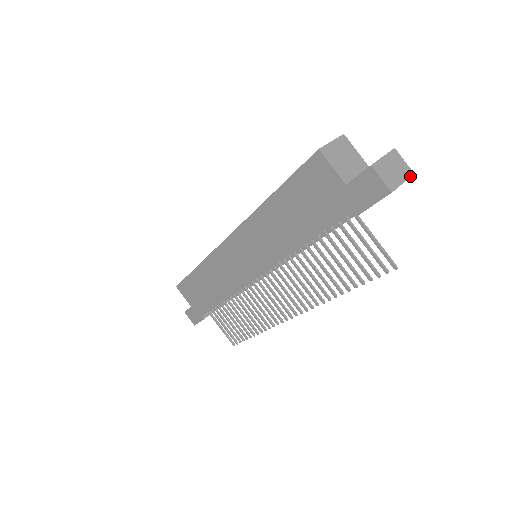
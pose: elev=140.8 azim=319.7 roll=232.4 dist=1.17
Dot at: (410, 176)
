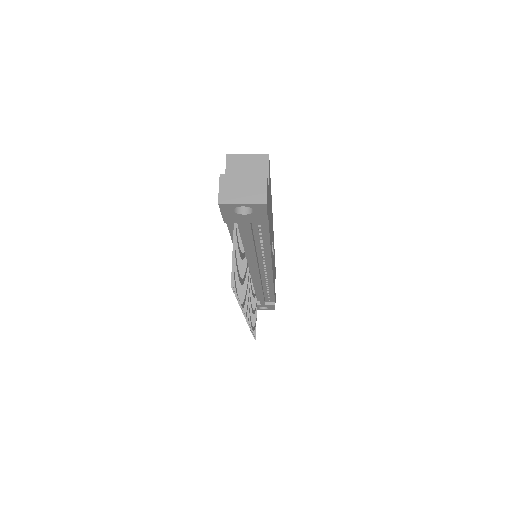
Dot at: (258, 203)
